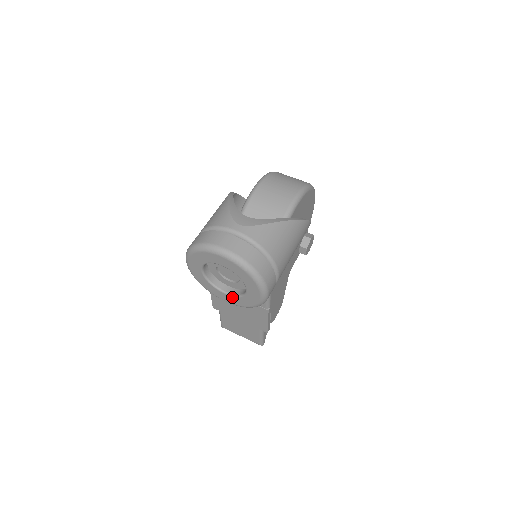
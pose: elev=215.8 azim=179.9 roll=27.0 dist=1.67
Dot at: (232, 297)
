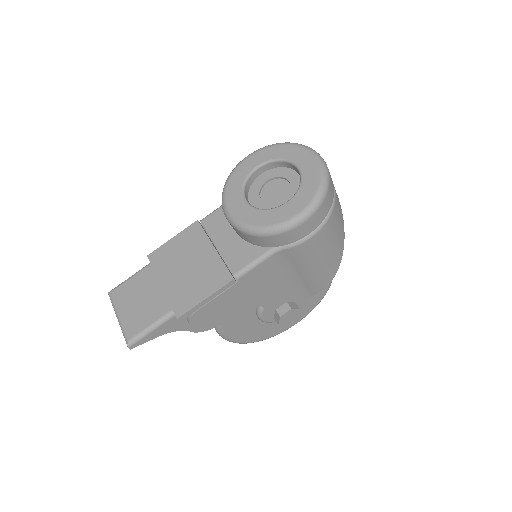
Dot at: (250, 208)
